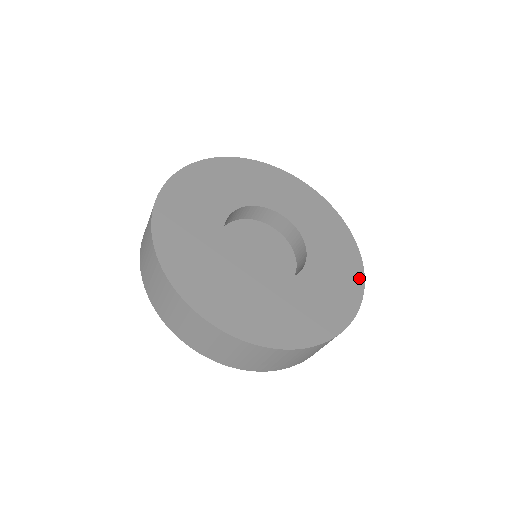
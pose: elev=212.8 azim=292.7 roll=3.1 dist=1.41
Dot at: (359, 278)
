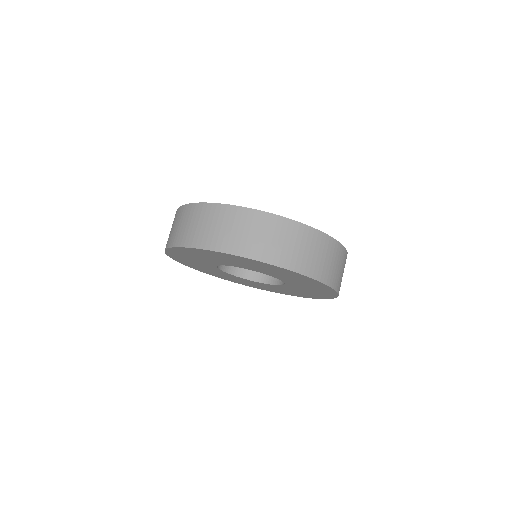
Dot at: occluded
